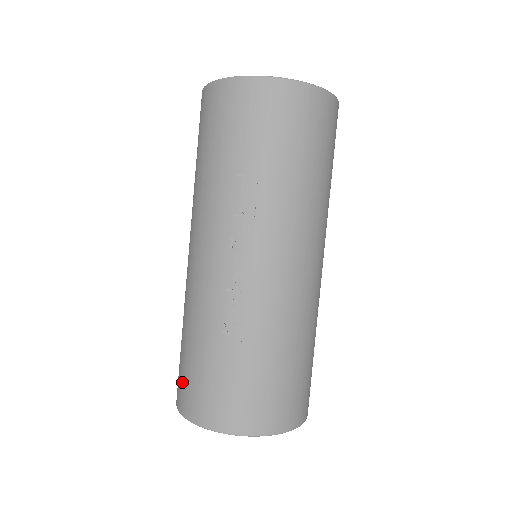
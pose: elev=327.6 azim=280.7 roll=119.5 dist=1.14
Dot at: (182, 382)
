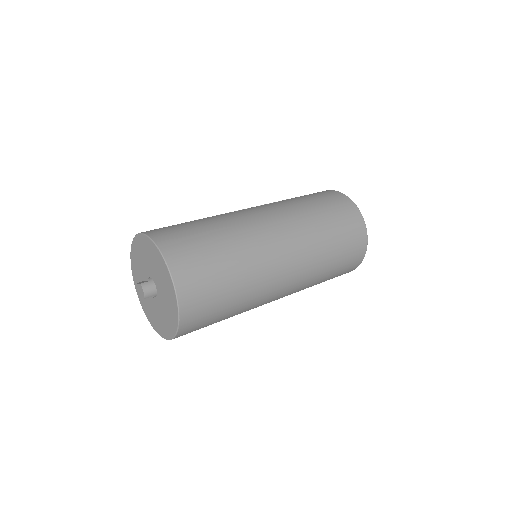
Dot at: occluded
